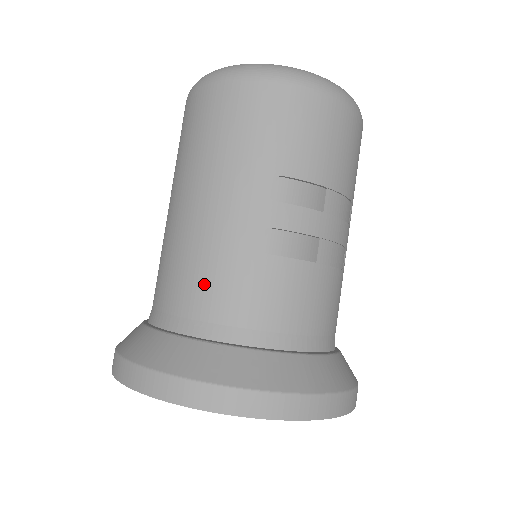
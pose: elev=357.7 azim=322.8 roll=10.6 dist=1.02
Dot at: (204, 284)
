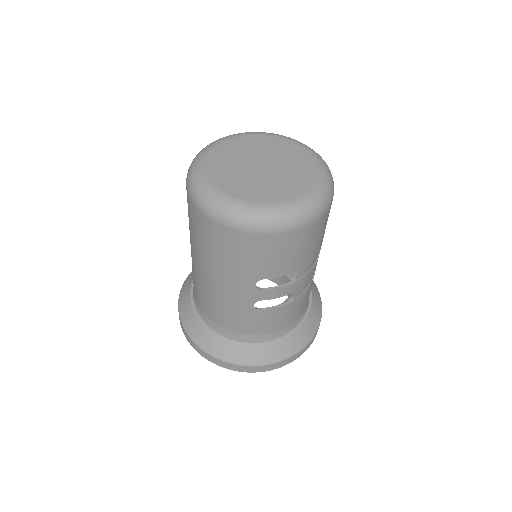
Dot at: (225, 317)
